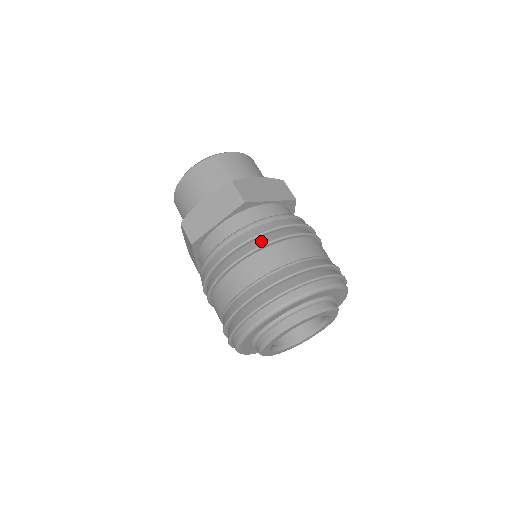
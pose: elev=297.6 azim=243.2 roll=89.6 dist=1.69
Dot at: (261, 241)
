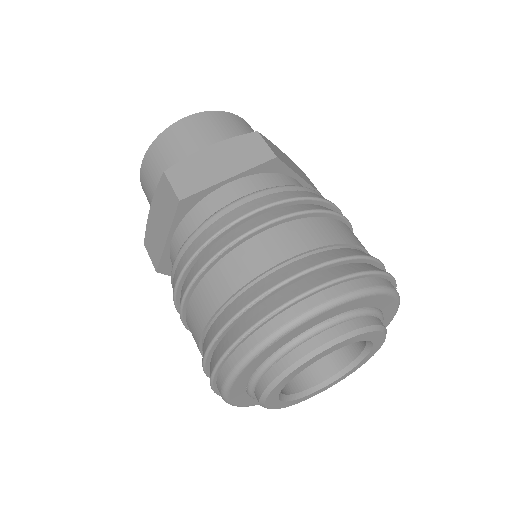
Dot at: (302, 207)
